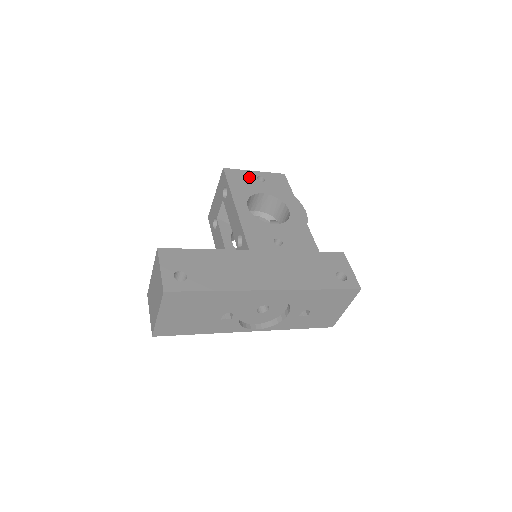
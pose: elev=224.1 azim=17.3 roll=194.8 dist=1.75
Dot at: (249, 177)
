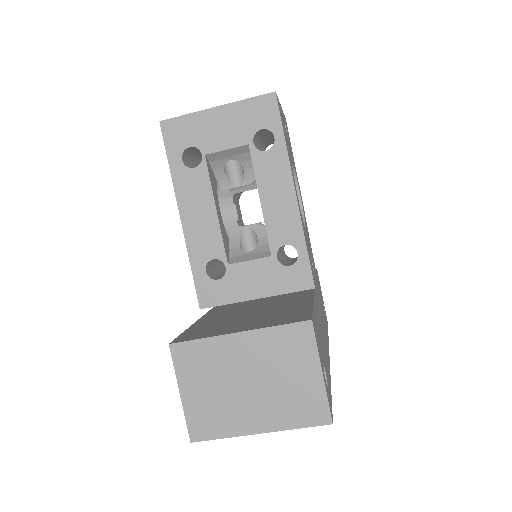
Dot at: occluded
